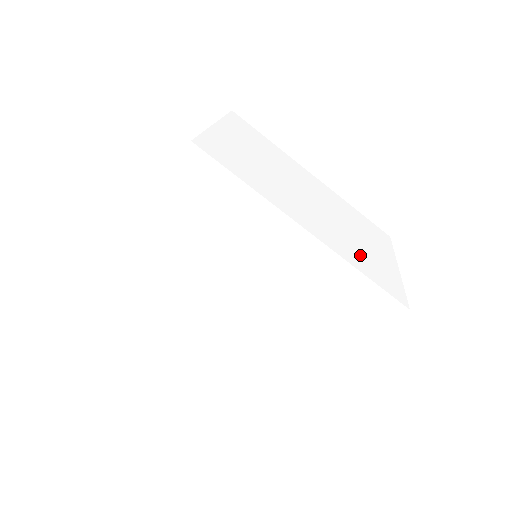
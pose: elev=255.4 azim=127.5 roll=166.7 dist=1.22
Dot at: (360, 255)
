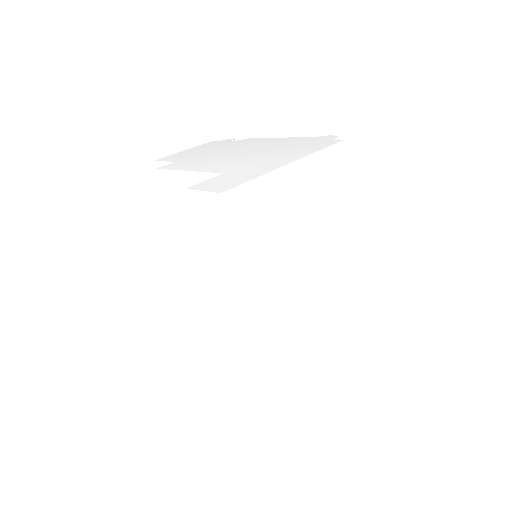
Dot at: (289, 357)
